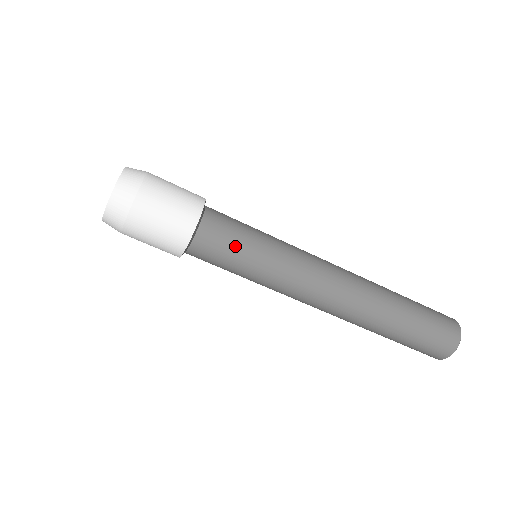
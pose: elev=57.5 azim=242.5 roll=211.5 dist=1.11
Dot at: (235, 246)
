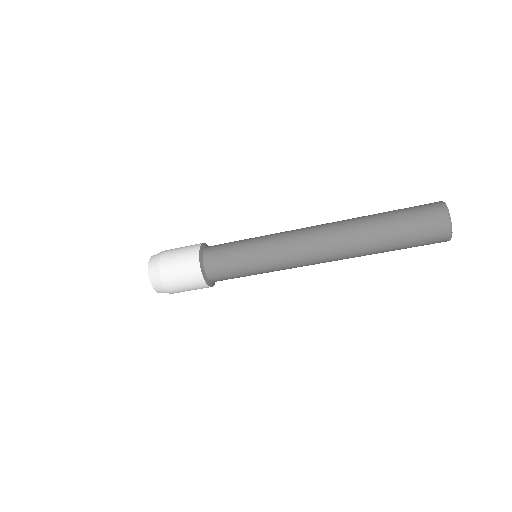
Dot at: (236, 276)
